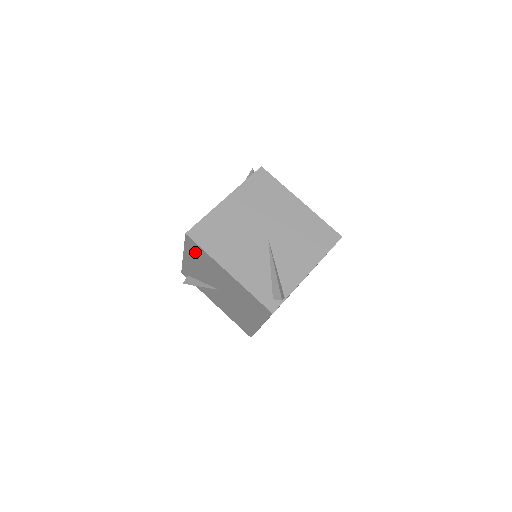
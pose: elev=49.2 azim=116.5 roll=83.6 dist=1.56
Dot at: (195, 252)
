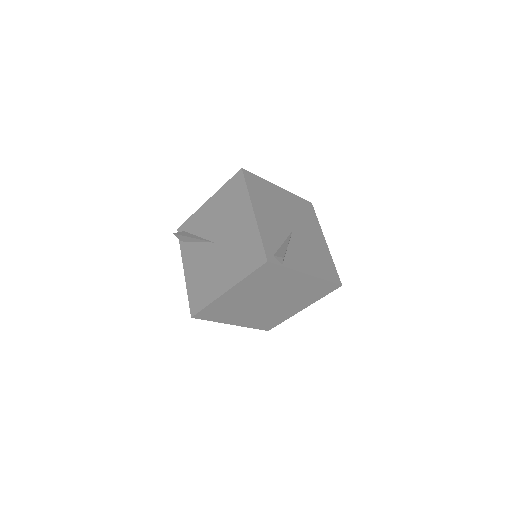
Dot at: (231, 191)
